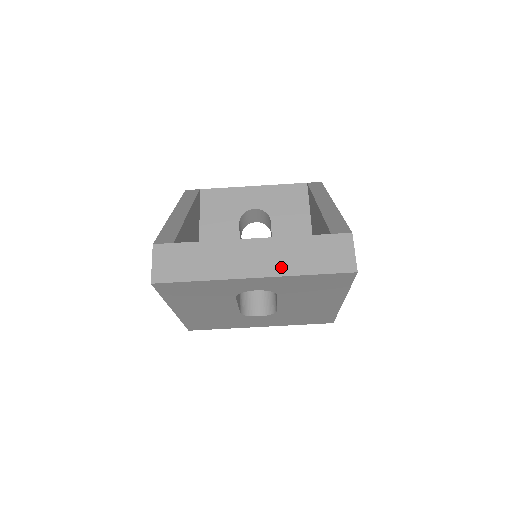
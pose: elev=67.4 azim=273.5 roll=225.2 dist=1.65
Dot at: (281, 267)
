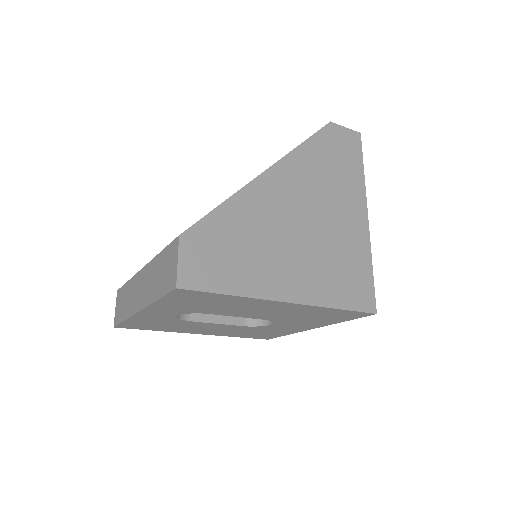
Dot at: (148, 296)
